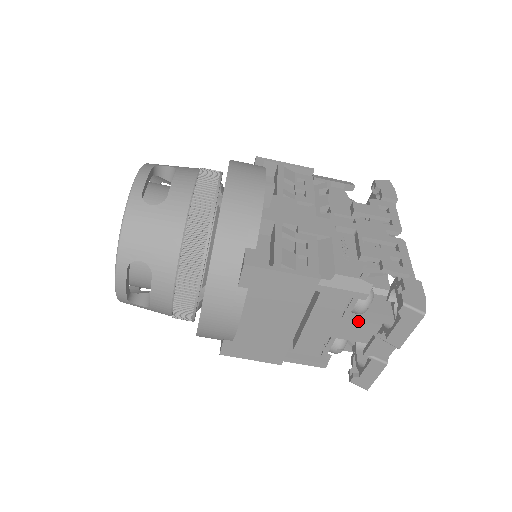
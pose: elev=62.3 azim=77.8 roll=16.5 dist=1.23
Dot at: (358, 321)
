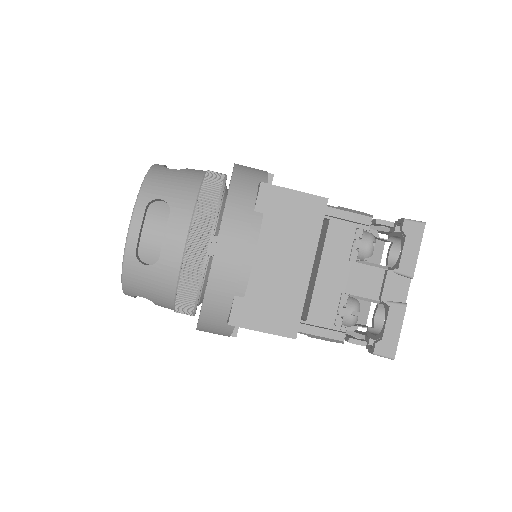
Dot at: (367, 265)
